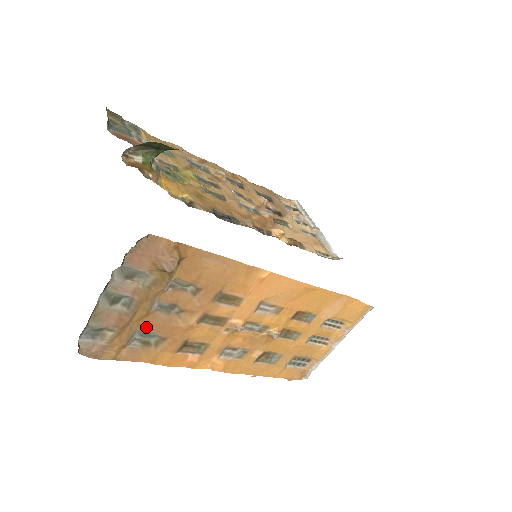
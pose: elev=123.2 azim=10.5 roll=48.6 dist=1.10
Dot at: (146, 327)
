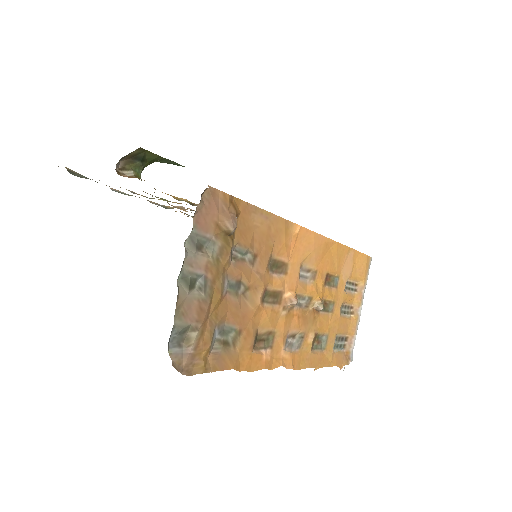
Dot at: (222, 318)
